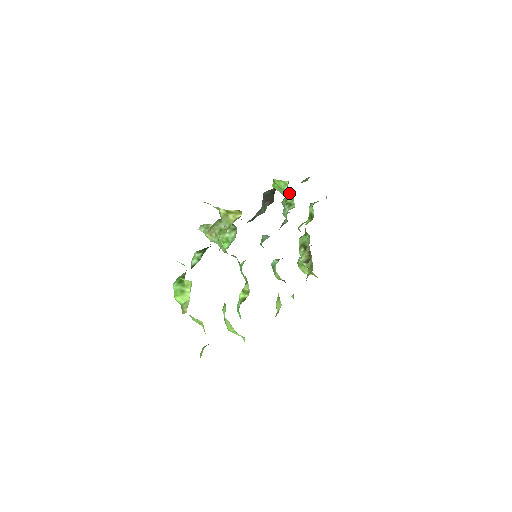
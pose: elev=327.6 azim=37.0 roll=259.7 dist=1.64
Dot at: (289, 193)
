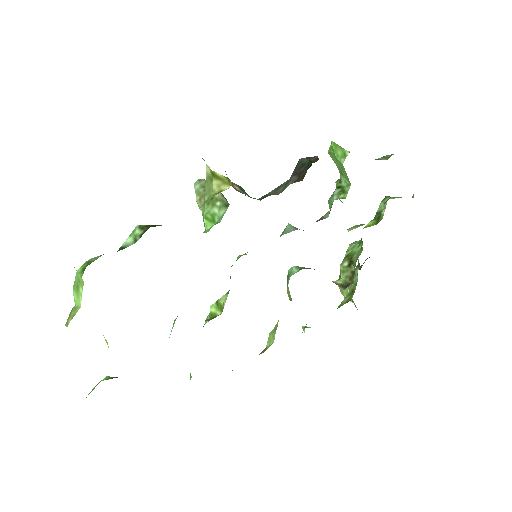
Dot at: (345, 171)
